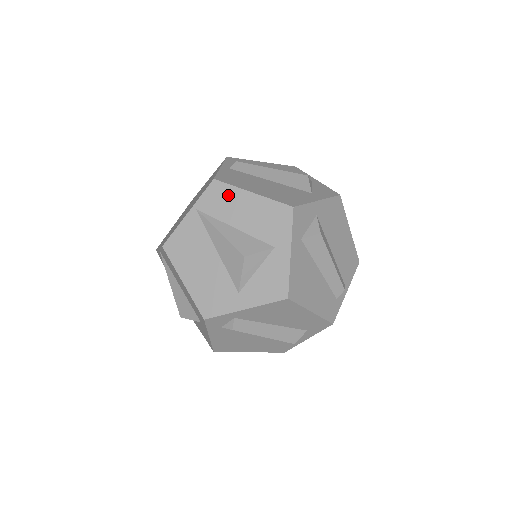
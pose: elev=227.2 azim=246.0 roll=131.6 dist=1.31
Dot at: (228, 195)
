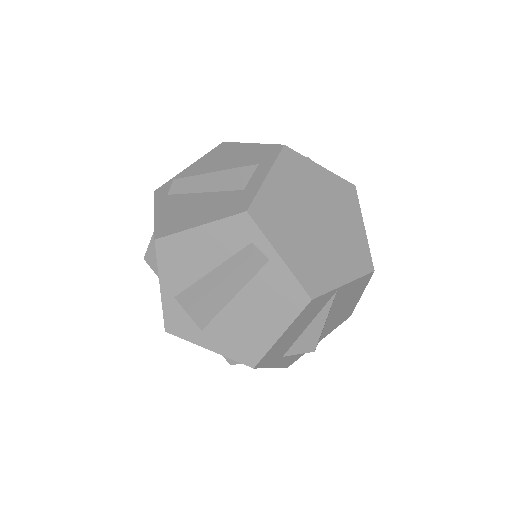
Dot at: occluded
